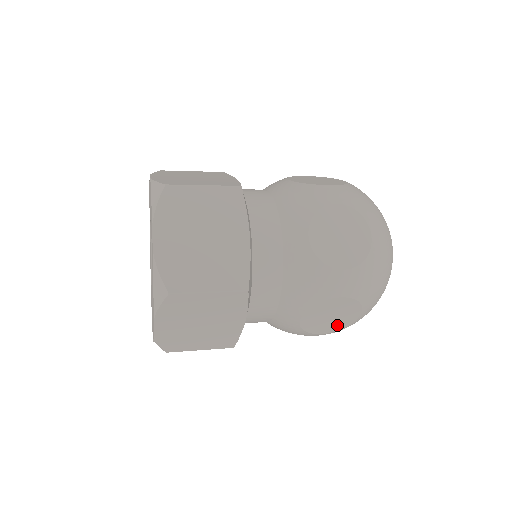
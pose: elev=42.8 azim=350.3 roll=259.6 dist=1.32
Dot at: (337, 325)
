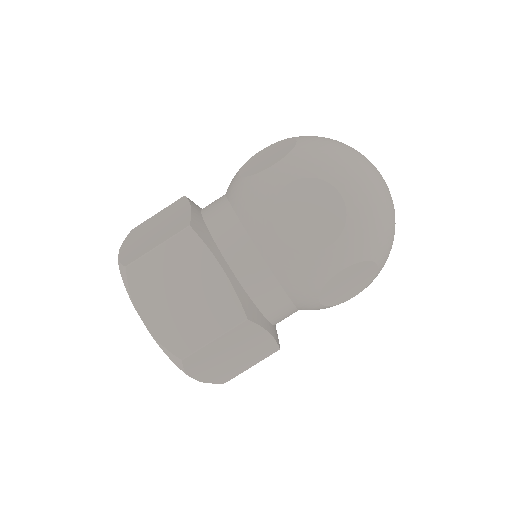
Dot at: (331, 224)
